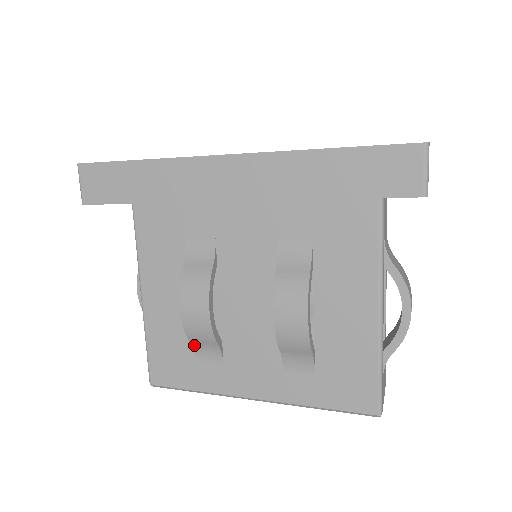
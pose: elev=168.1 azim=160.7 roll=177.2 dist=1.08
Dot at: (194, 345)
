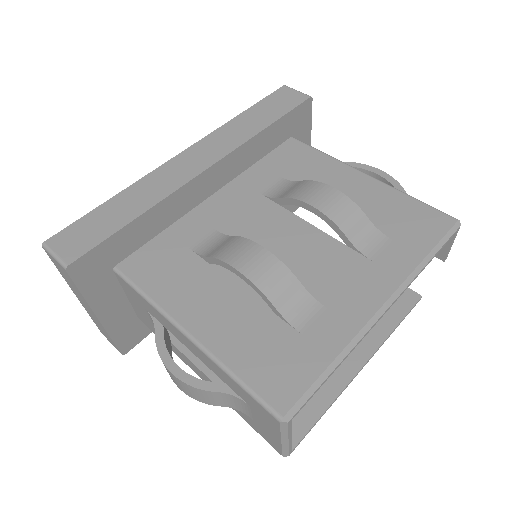
Dot at: (282, 311)
